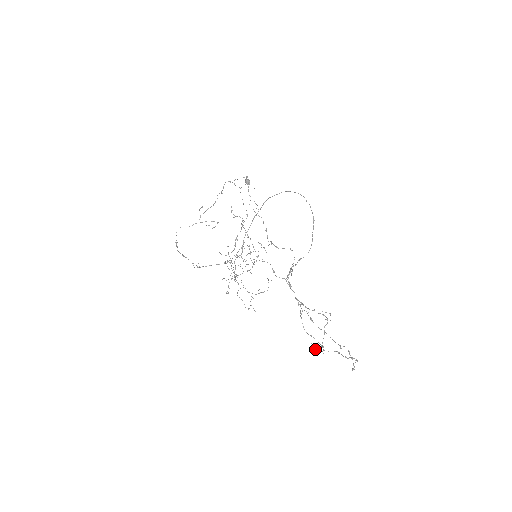
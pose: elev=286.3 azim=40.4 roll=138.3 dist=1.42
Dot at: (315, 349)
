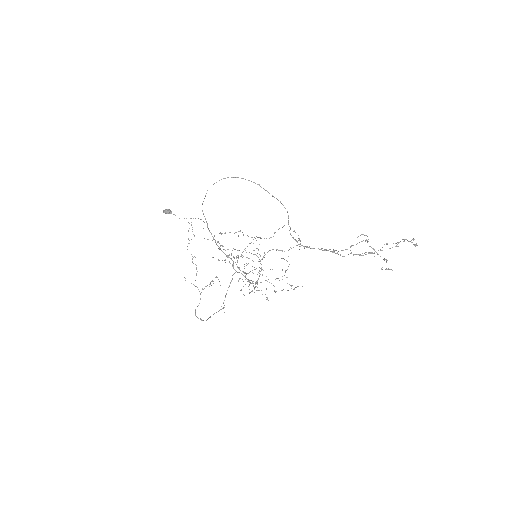
Dot at: (387, 269)
